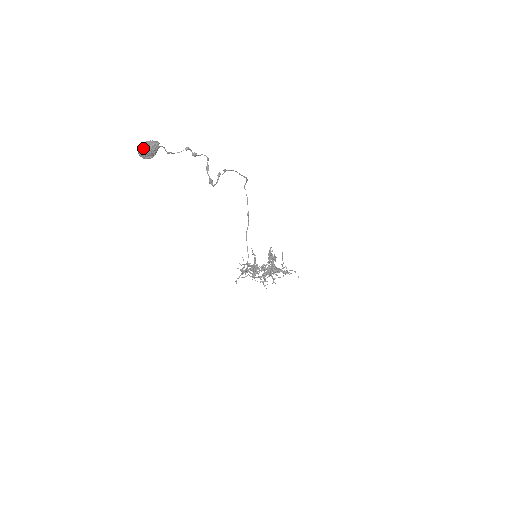
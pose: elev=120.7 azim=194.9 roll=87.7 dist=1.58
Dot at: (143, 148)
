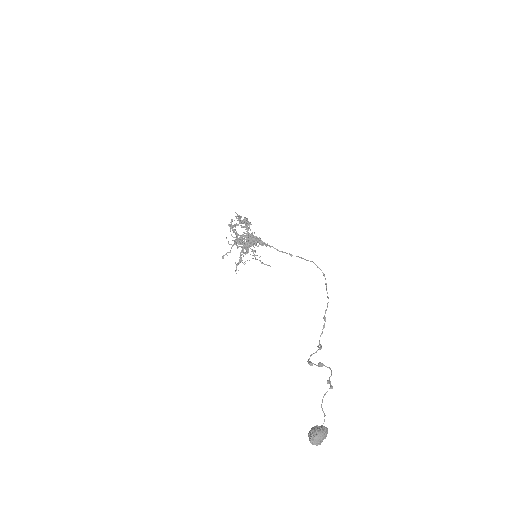
Dot at: (317, 444)
